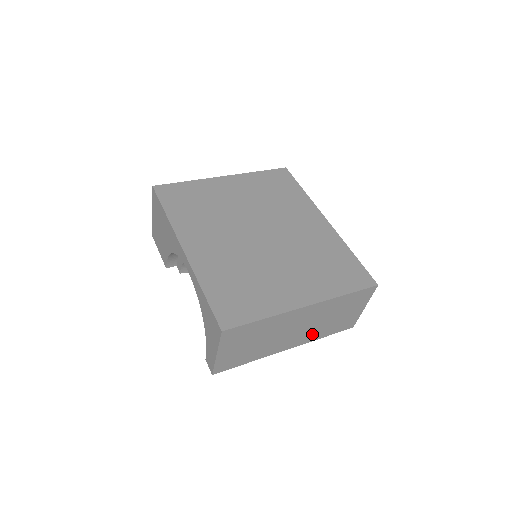
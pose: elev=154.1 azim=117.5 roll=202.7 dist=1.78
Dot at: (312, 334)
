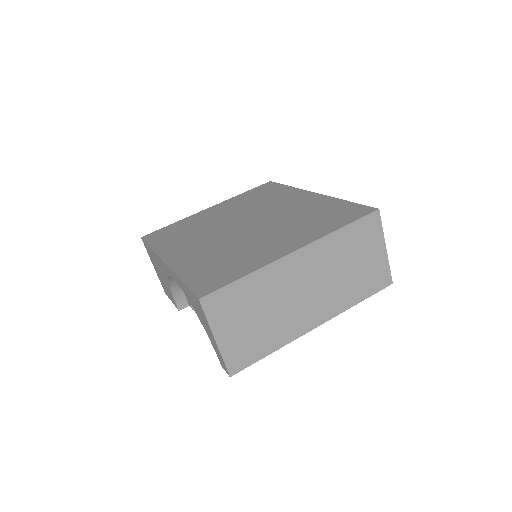
Dot at: (336, 299)
